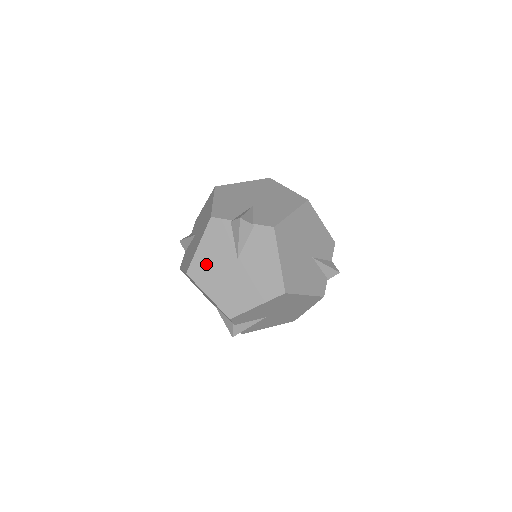
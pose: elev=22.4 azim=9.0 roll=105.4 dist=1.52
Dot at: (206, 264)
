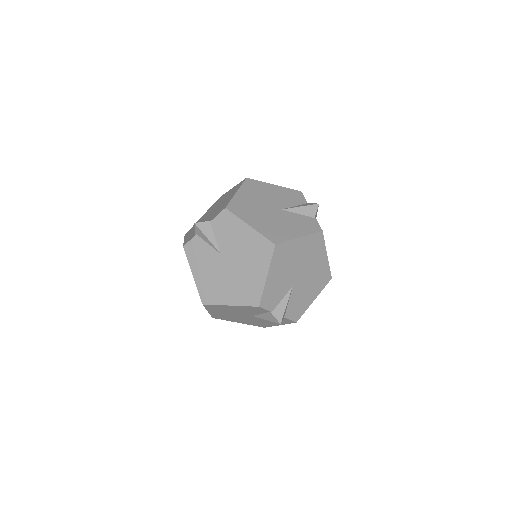
Dot at: (263, 190)
